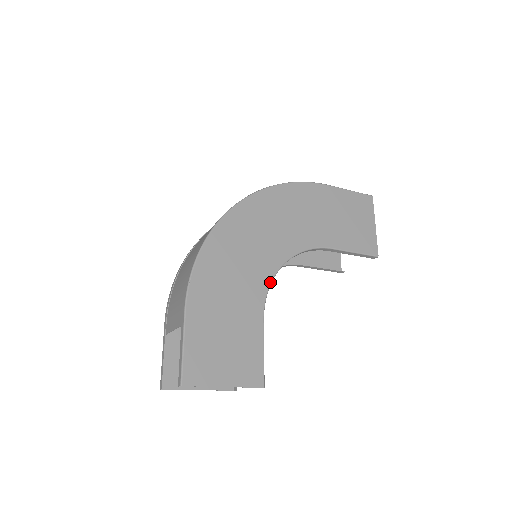
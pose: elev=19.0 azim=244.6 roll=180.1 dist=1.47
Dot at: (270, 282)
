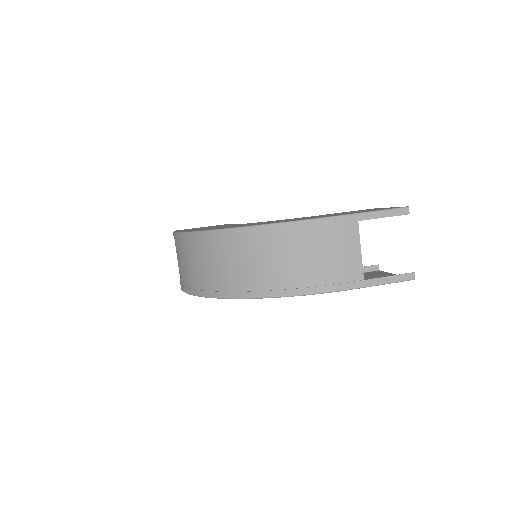
Dot at: occluded
